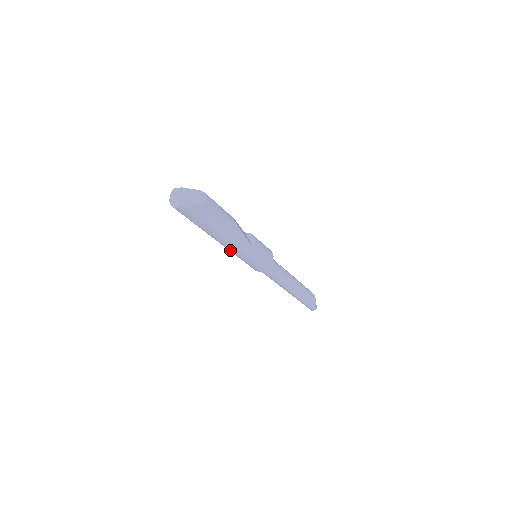
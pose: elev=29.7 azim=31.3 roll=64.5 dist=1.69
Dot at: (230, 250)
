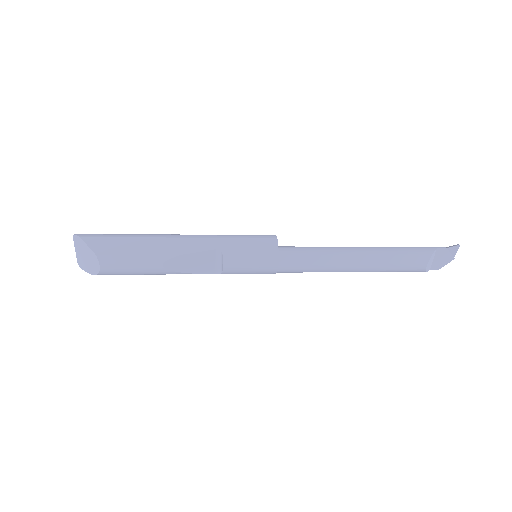
Dot at: occluded
